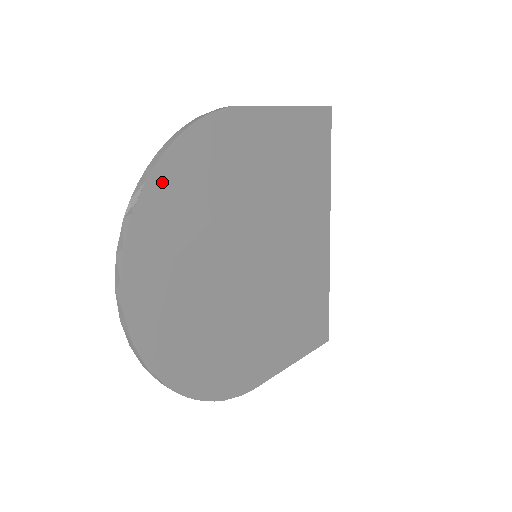
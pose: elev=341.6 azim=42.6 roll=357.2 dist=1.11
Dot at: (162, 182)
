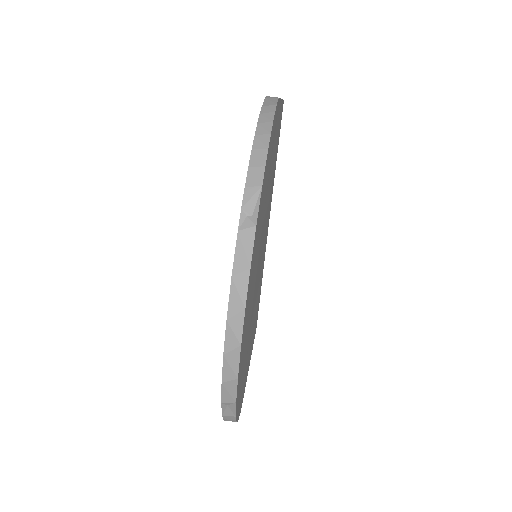
Dot at: (263, 185)
